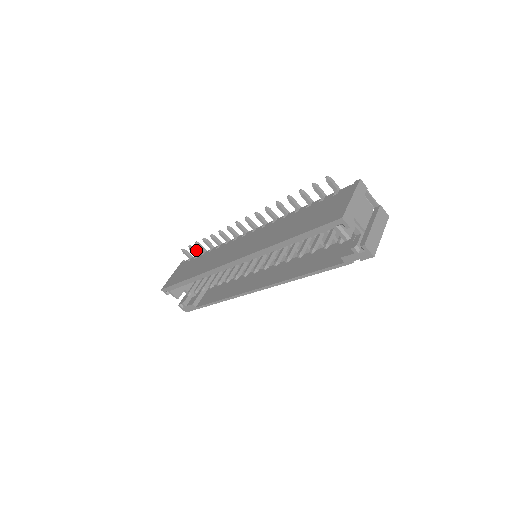
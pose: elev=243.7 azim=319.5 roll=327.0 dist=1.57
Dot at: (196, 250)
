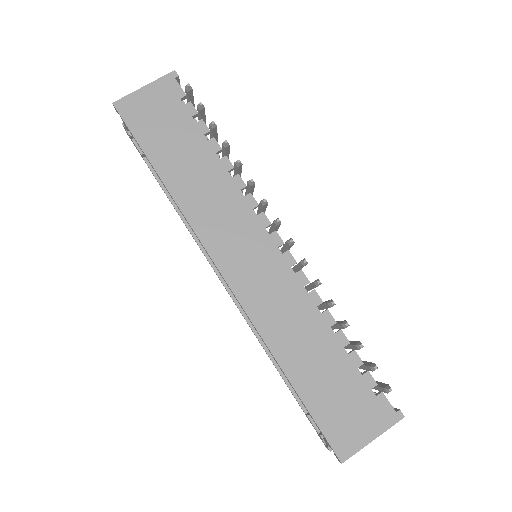
Dot at: occluded
